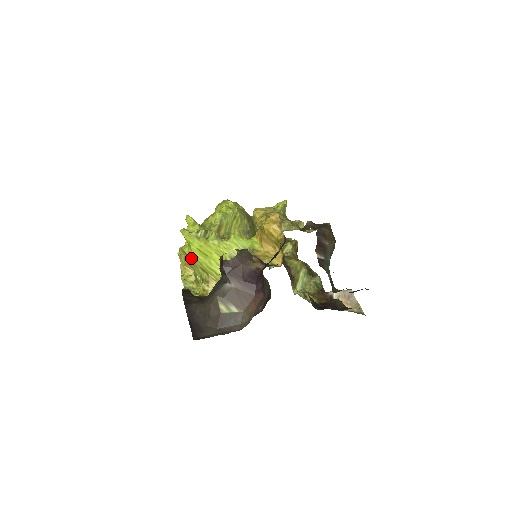
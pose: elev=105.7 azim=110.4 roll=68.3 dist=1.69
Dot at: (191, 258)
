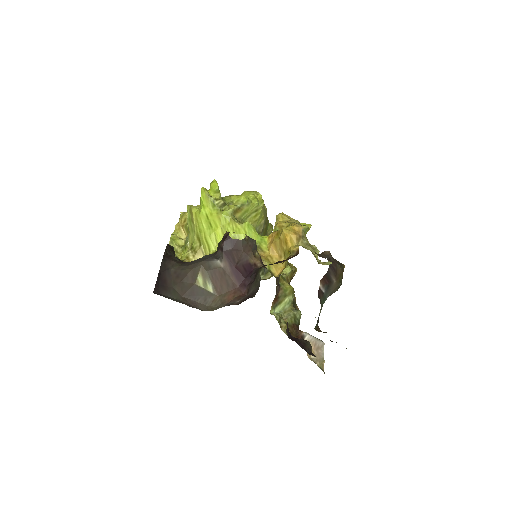
Dot at: (194, 220)
